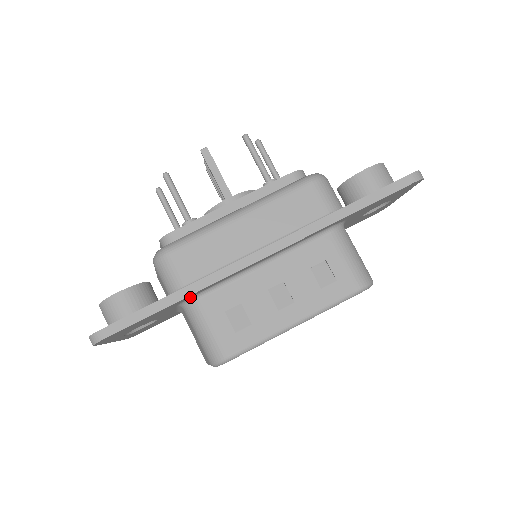
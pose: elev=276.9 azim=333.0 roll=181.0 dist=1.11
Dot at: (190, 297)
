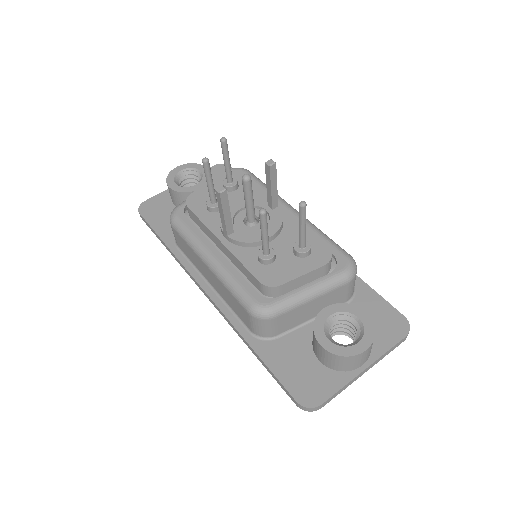
Dot at: occluded
